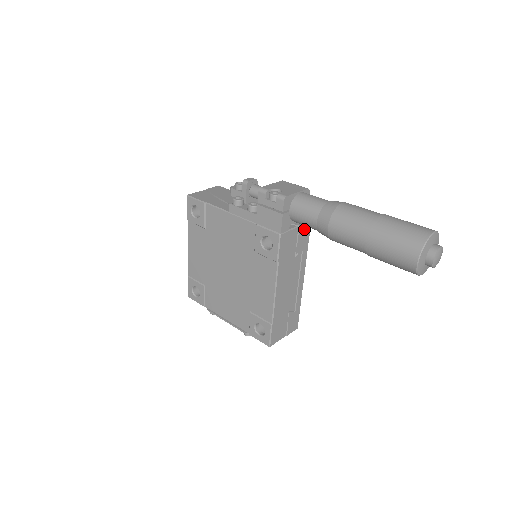
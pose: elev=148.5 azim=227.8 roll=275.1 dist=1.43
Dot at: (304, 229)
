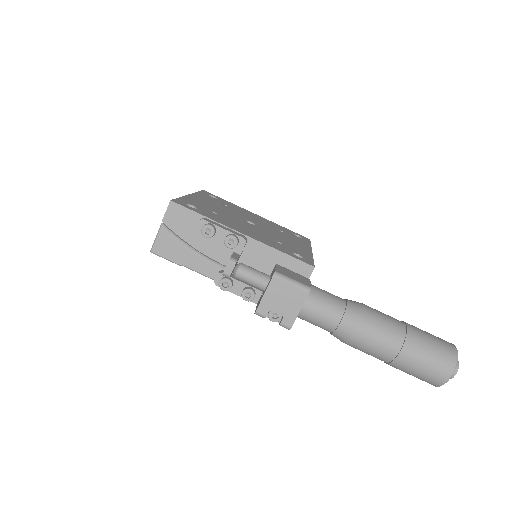
Dot at: (309, 276)
